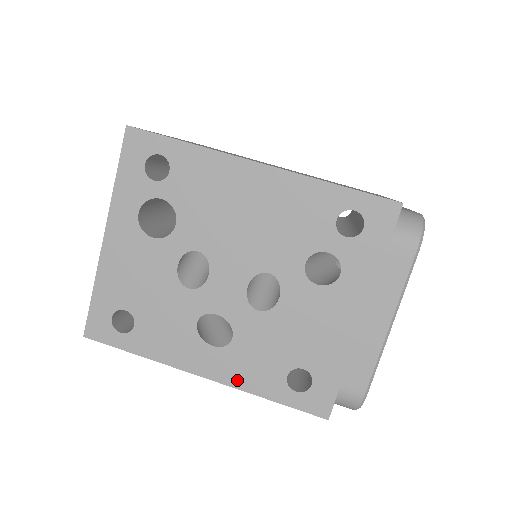
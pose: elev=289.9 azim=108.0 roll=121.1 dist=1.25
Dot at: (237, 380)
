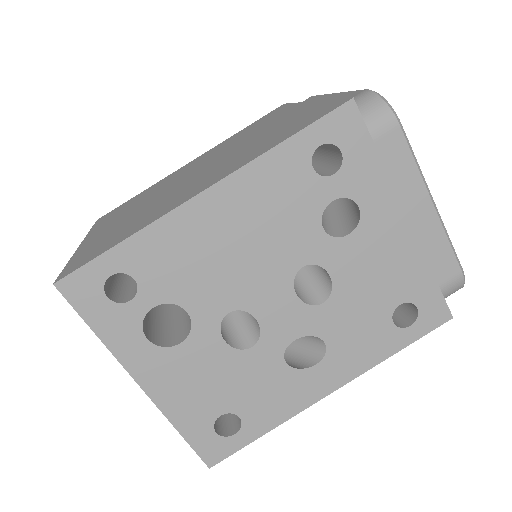
Dot at: (359, 366)
